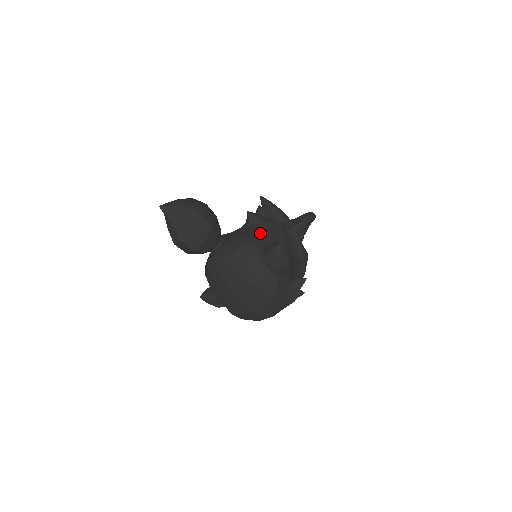
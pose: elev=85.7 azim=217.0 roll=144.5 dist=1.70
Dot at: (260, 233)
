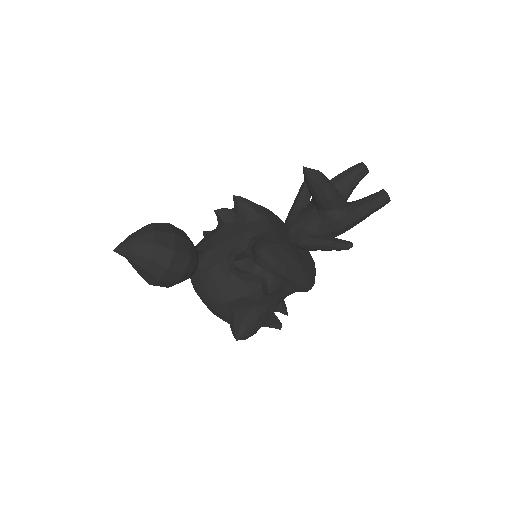
Dot at: (237, 292)
